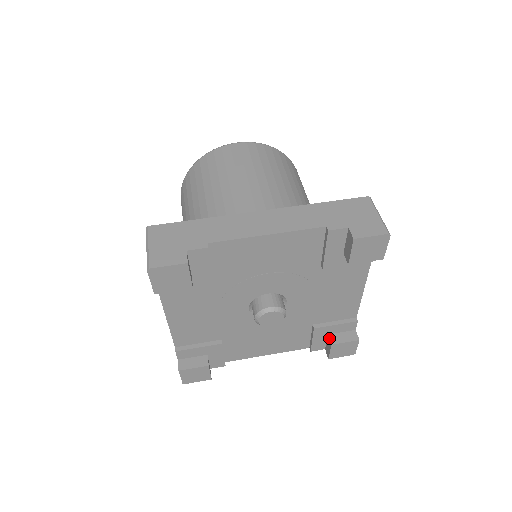
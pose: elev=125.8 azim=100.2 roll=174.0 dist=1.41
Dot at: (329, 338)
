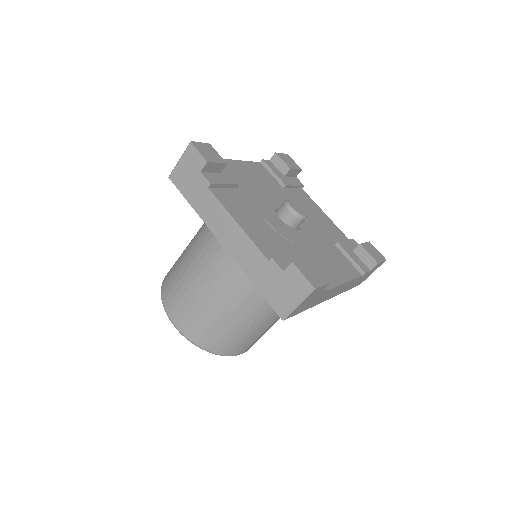
Dot at: (355, 248)
